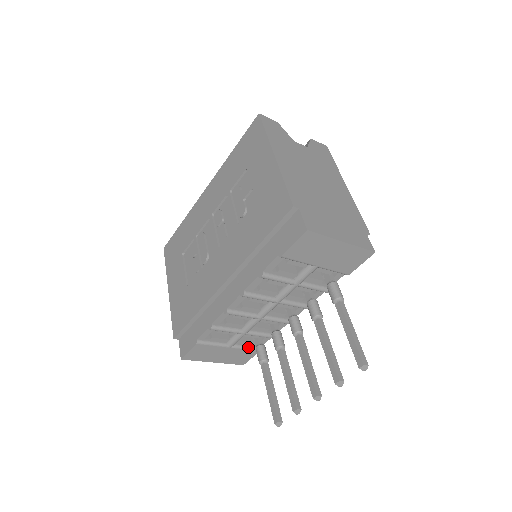
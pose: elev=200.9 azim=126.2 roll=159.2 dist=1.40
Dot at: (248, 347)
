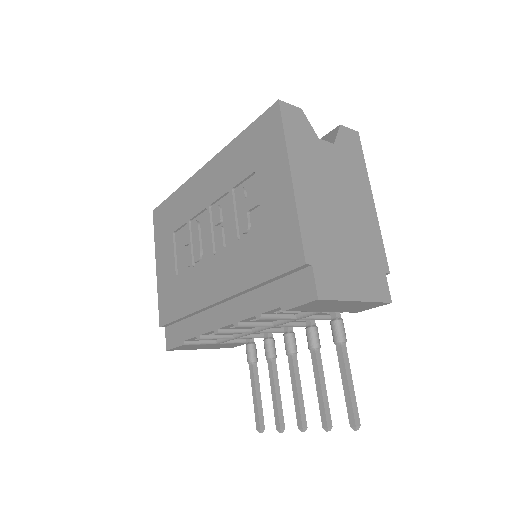
Dot at: (238, 341)
